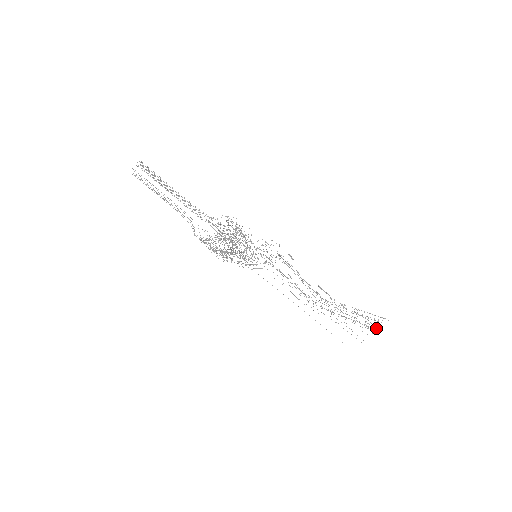
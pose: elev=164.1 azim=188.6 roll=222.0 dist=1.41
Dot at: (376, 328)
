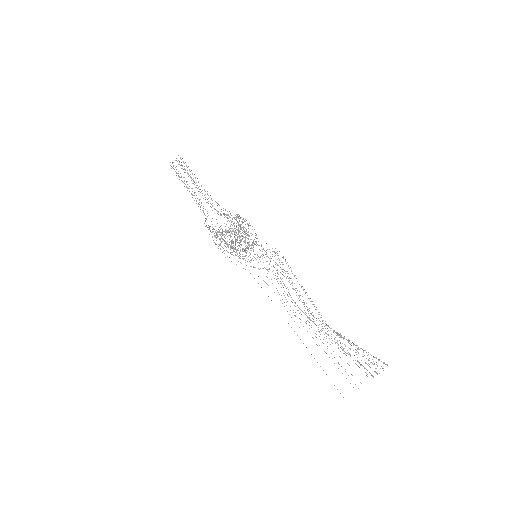
Dot at: occluded
